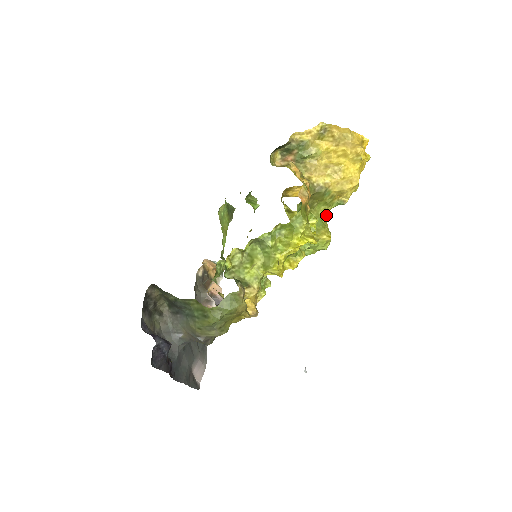
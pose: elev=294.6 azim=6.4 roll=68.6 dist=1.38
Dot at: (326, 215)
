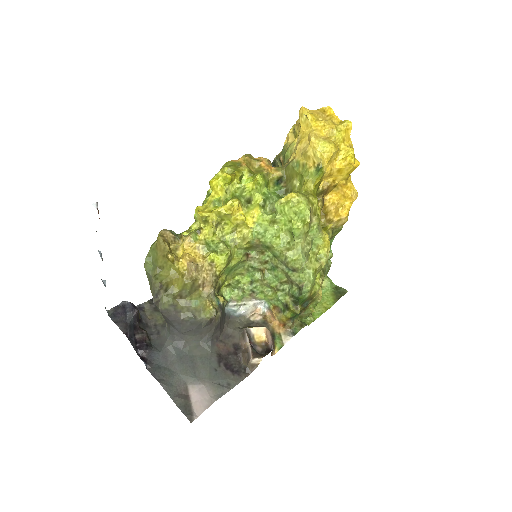
Dot at: (305, 186)
